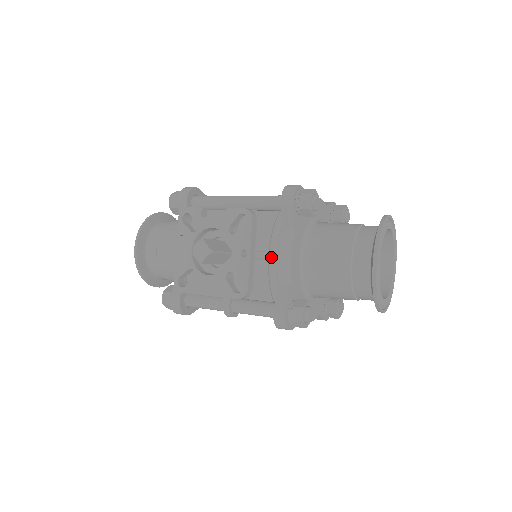
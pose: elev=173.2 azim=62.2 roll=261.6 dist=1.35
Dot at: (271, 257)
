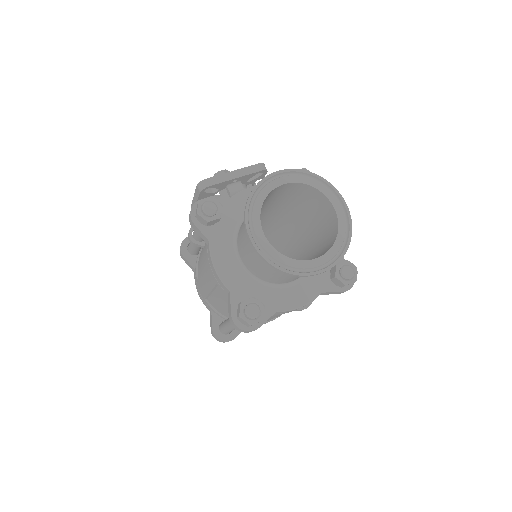
Dot at: occluded
